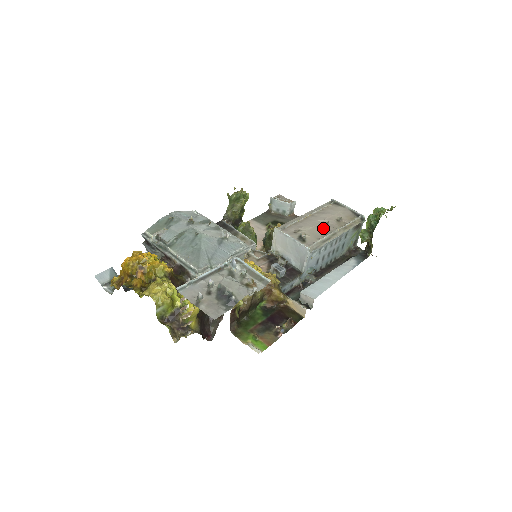
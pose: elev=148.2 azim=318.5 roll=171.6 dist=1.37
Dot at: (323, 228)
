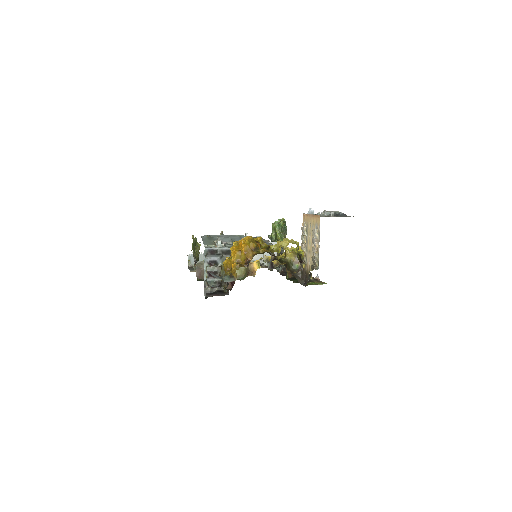
Dot at: occluded
